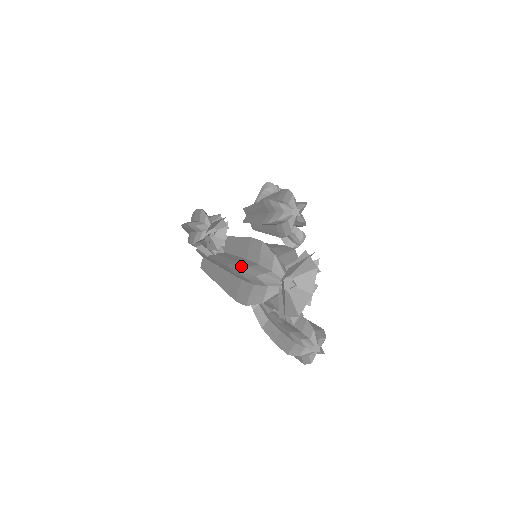
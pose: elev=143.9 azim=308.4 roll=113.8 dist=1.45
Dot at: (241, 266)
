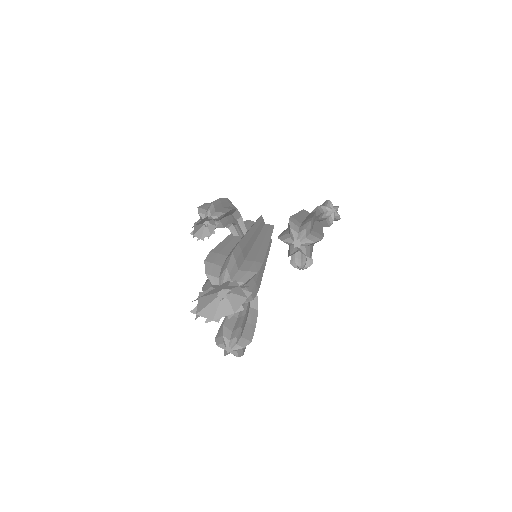
Dot at: (212, 259)
